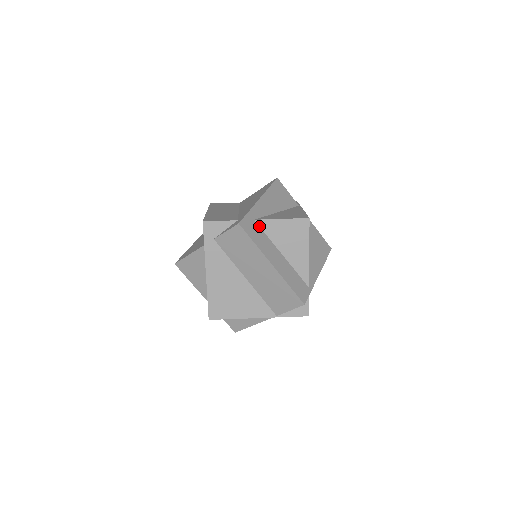
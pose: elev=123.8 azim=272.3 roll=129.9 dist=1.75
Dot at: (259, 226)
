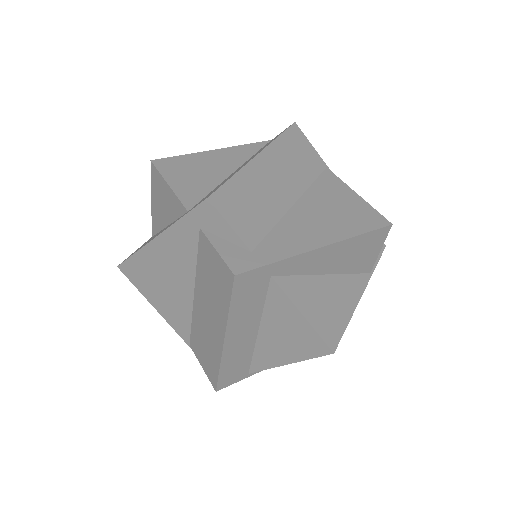
Dot at: (268, 287)
